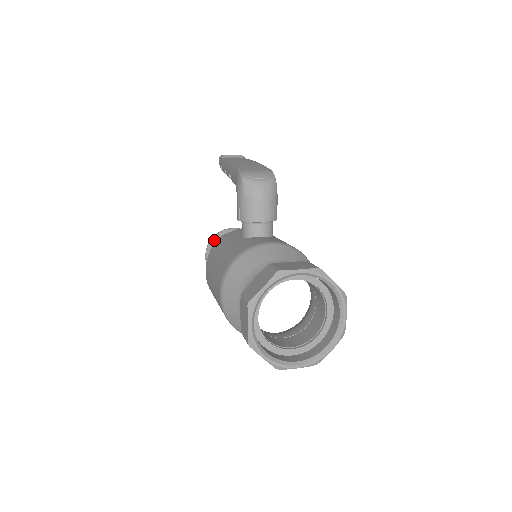
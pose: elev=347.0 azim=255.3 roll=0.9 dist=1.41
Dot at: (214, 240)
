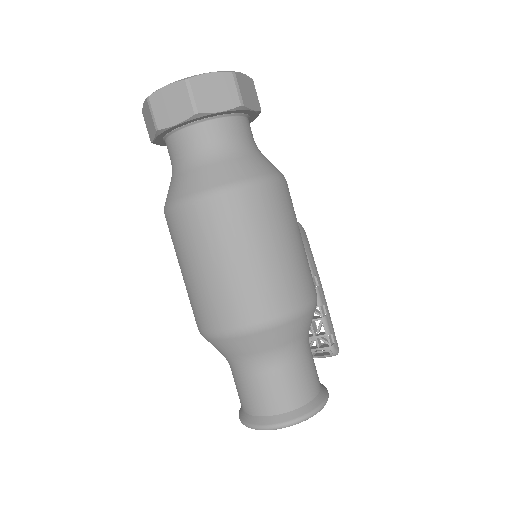
Dot at: occluded
